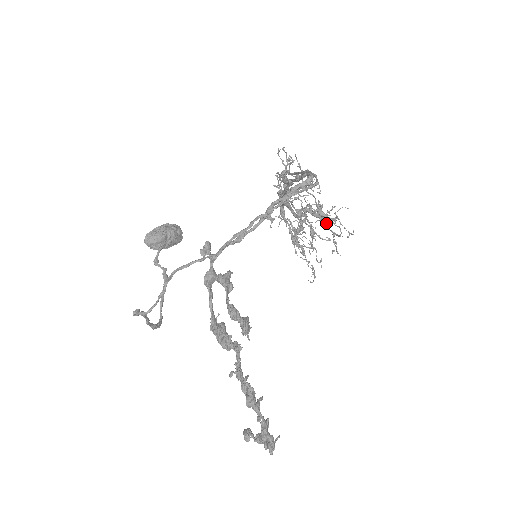
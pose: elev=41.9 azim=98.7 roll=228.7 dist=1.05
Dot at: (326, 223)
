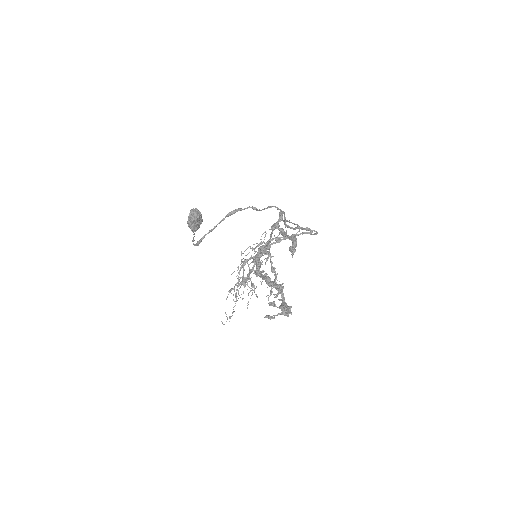
Dot at: (276, 276)
